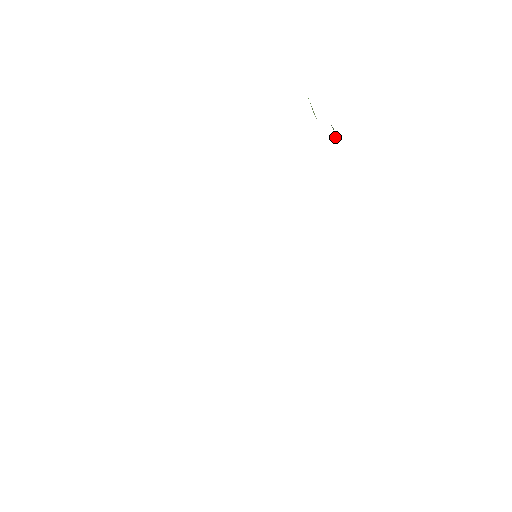
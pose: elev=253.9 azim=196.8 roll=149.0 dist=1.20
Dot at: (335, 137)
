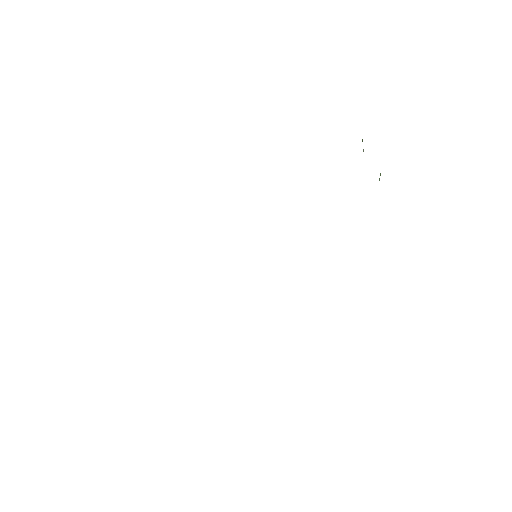
Dot at: (380, 175)
